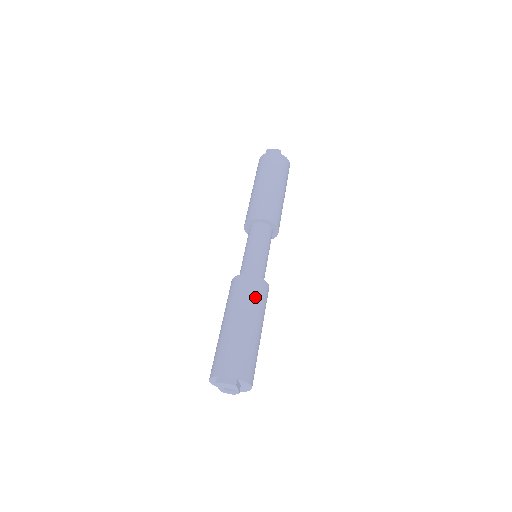
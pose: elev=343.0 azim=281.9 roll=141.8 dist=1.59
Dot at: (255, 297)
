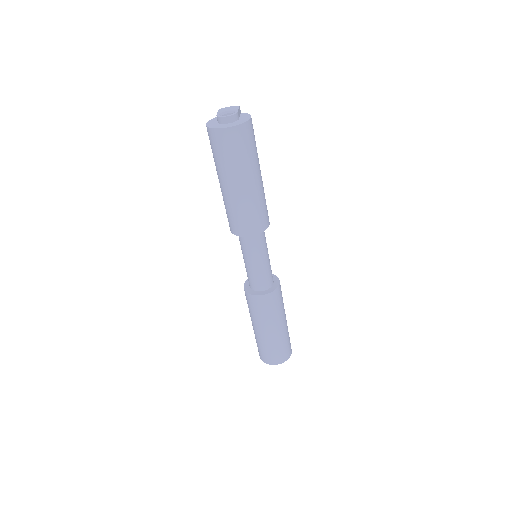
Dot at: occluded
